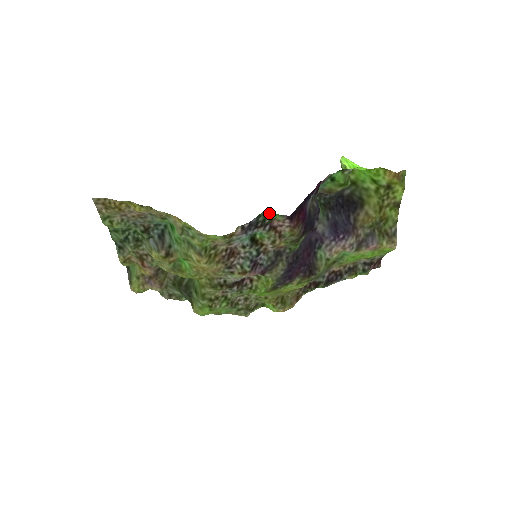
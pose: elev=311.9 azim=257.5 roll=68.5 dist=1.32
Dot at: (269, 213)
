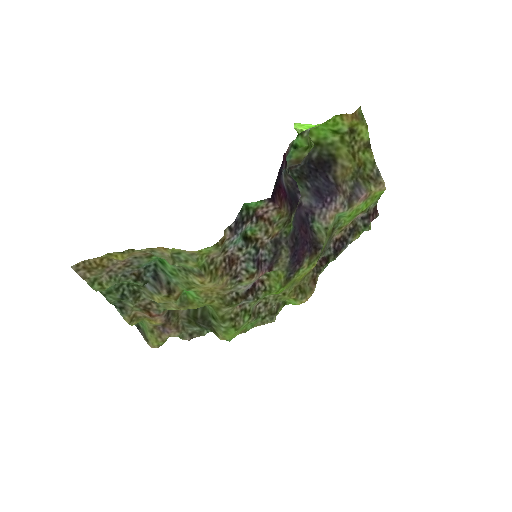
Dot at: (249, 204)
